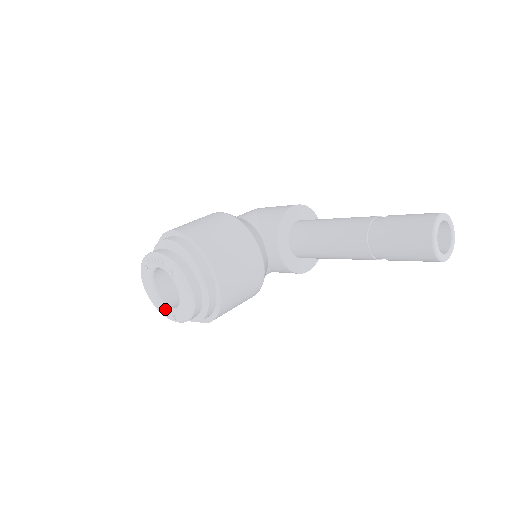
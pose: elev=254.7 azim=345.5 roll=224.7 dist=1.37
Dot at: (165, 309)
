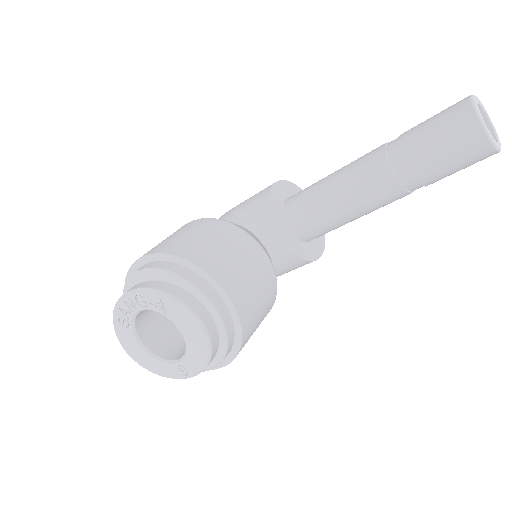
Dot at: (167, 367)
